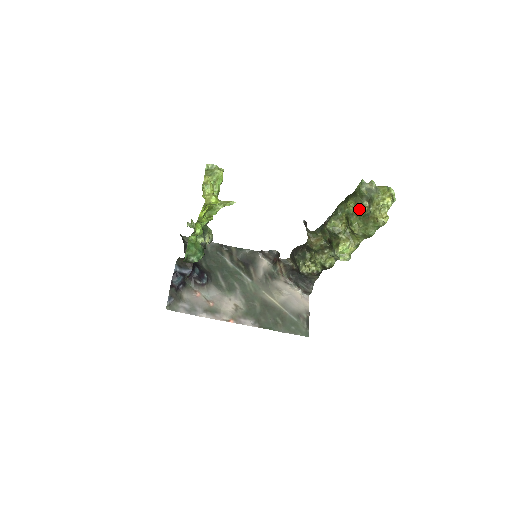
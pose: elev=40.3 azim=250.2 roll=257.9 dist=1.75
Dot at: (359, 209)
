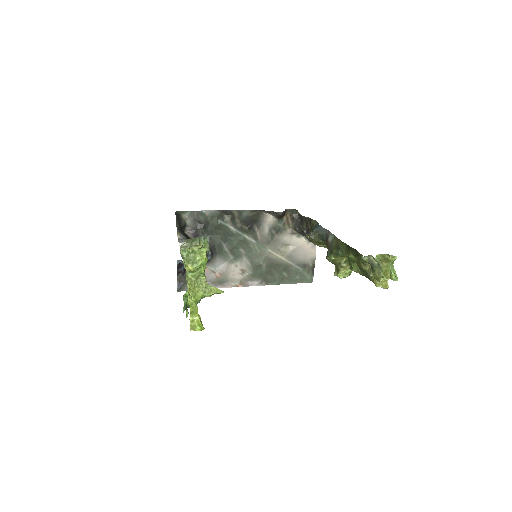
Dot at: (360, 263)
